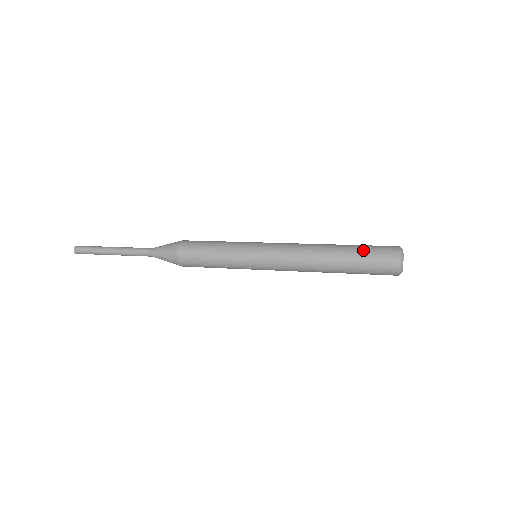
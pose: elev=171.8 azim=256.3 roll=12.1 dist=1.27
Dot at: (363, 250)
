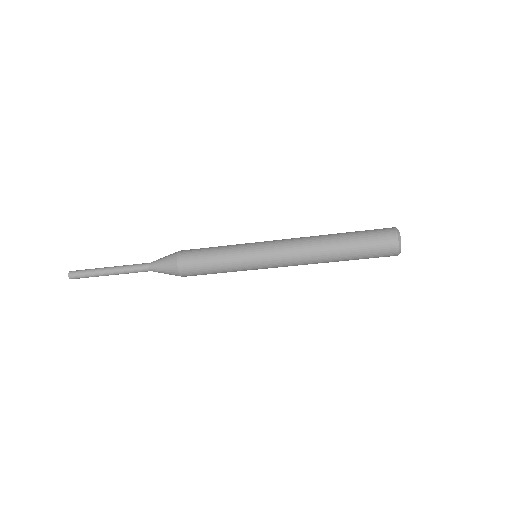
Dot at: (361, 234)
